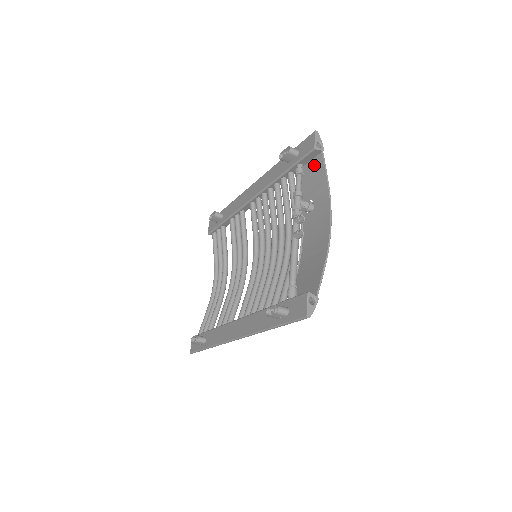
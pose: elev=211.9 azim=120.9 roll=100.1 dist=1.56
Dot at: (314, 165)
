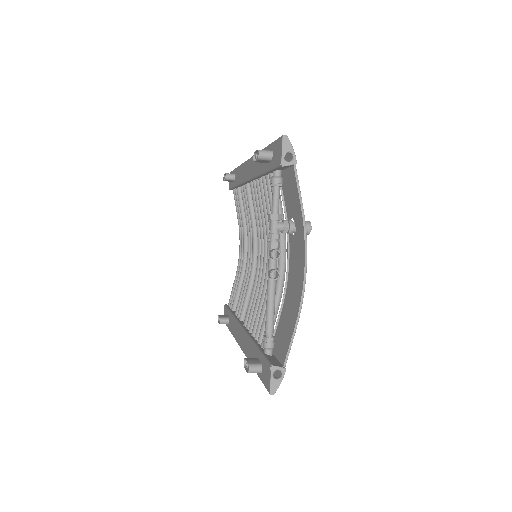
Dot at: (290, 177)
